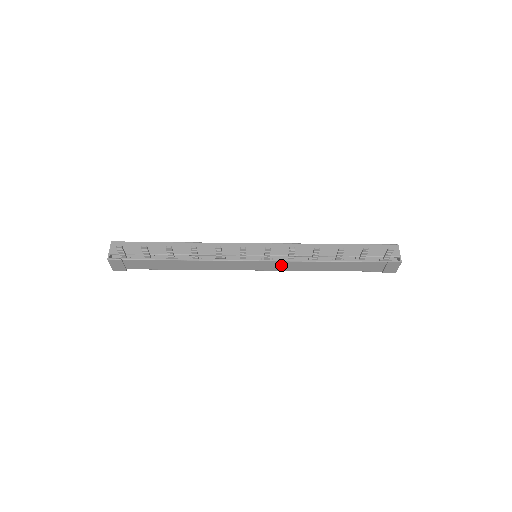
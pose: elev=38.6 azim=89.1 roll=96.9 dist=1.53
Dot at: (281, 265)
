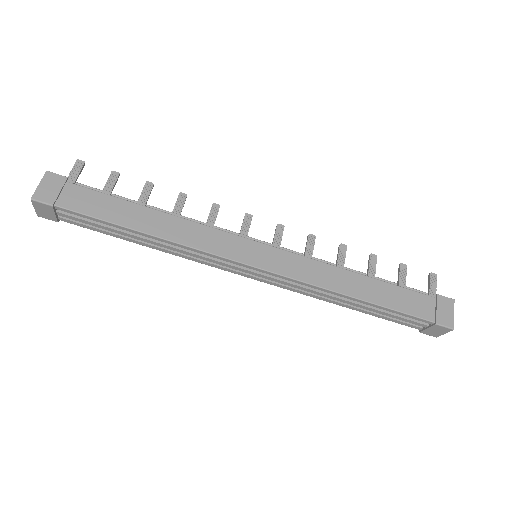
Dot at: (294, 264)
